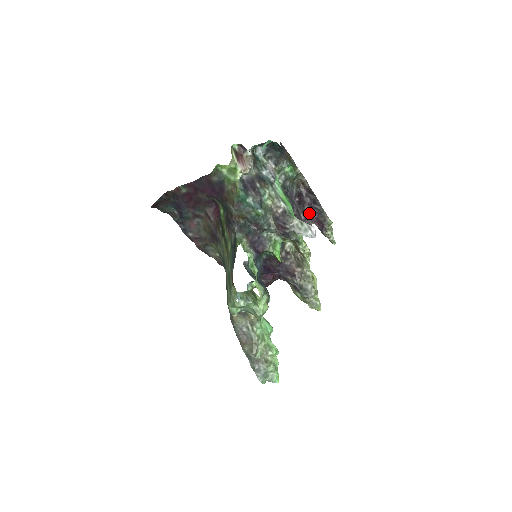
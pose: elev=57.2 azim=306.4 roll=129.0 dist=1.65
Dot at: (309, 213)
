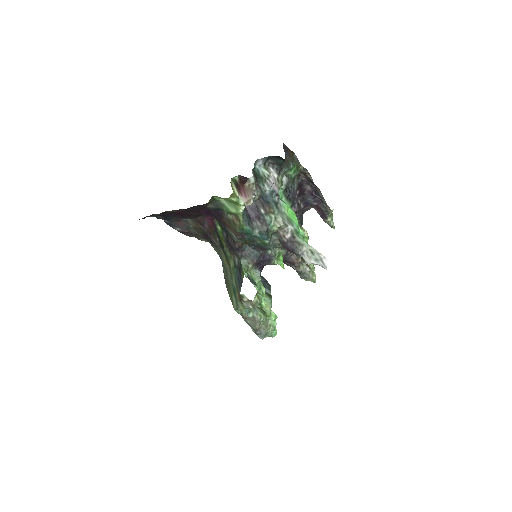
Dot at: (309, 201)
